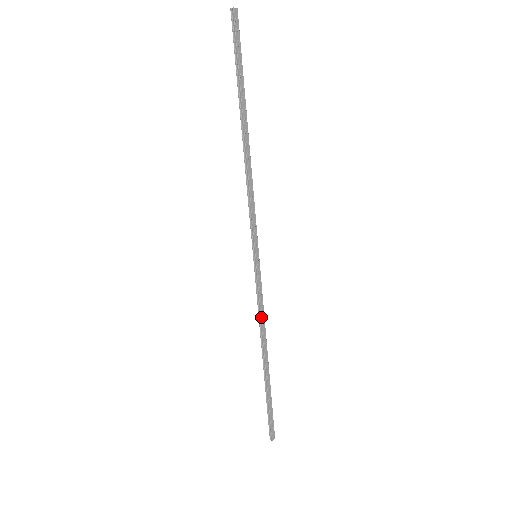
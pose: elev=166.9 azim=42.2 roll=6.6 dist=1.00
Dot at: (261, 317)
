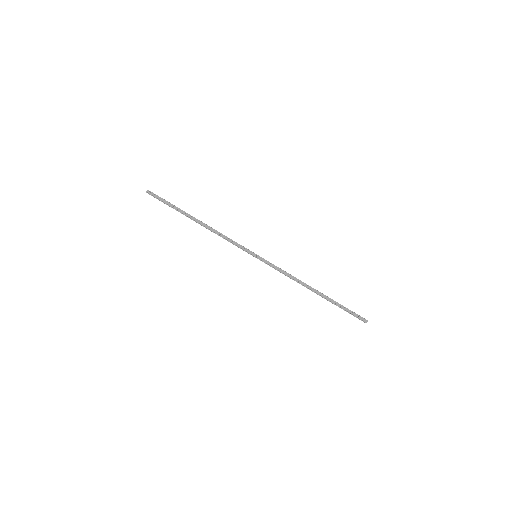
Dot at: (288, 276)
